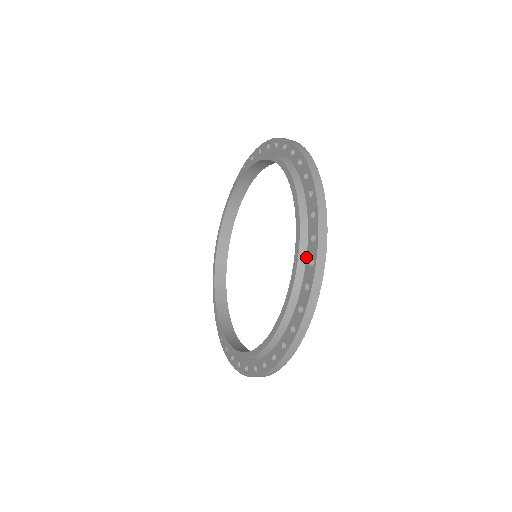
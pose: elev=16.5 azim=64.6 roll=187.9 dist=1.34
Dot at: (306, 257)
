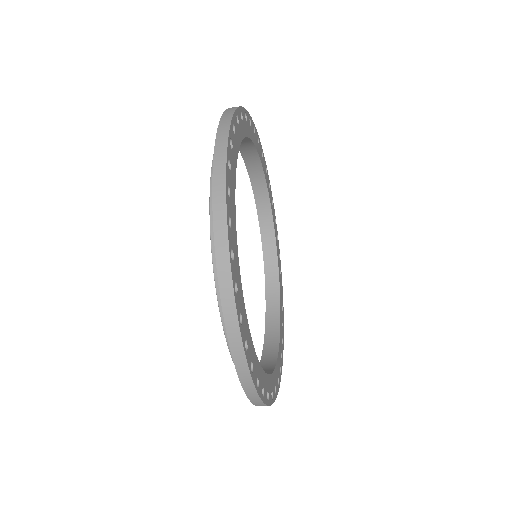
Dot at: occluded
